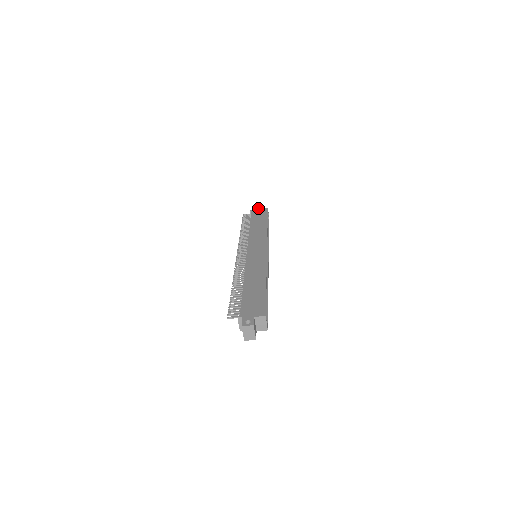
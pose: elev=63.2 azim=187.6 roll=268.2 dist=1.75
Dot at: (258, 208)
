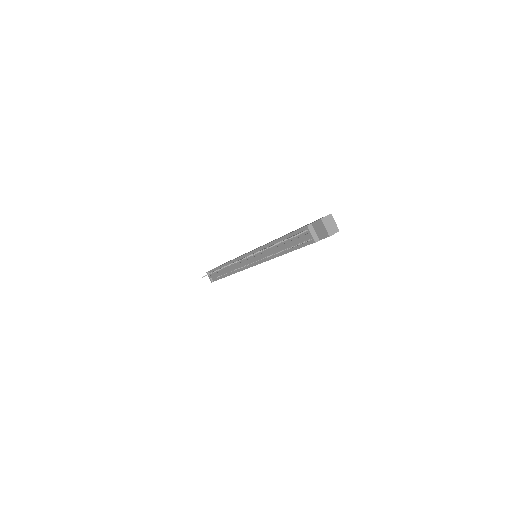
Dot at: occluded
